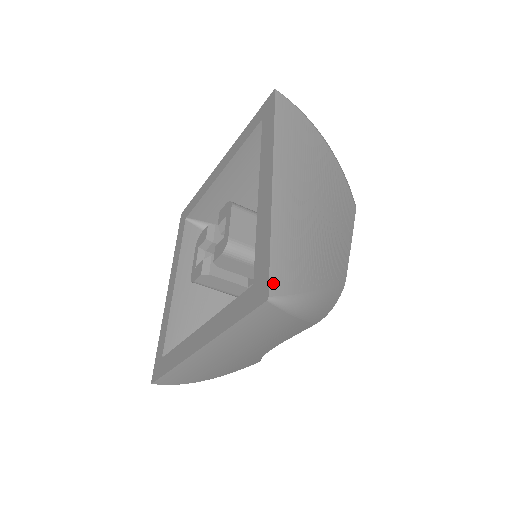
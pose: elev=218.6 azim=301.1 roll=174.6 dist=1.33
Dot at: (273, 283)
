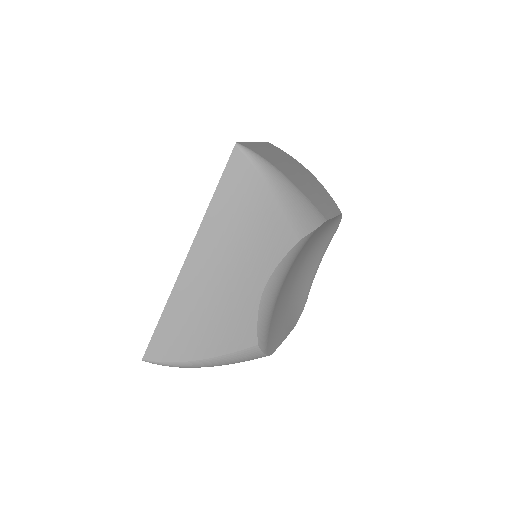
Dot at: (242, 144)
